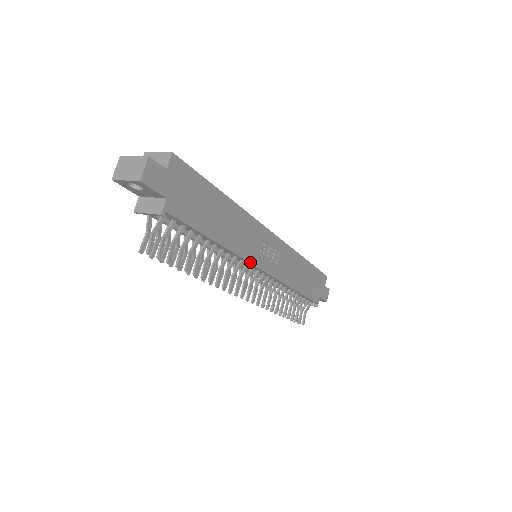
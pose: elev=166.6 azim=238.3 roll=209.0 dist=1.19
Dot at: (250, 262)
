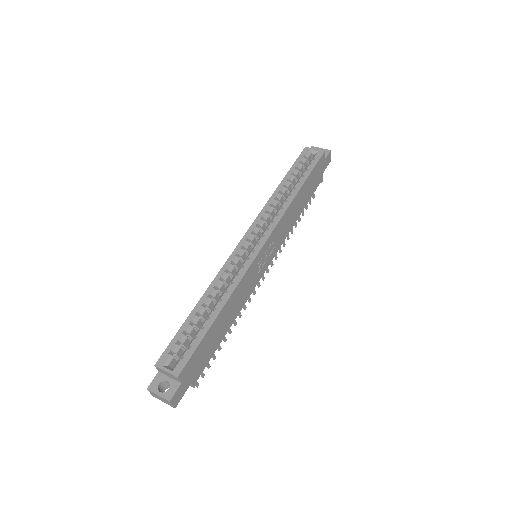
Dot at: (255, 286)
